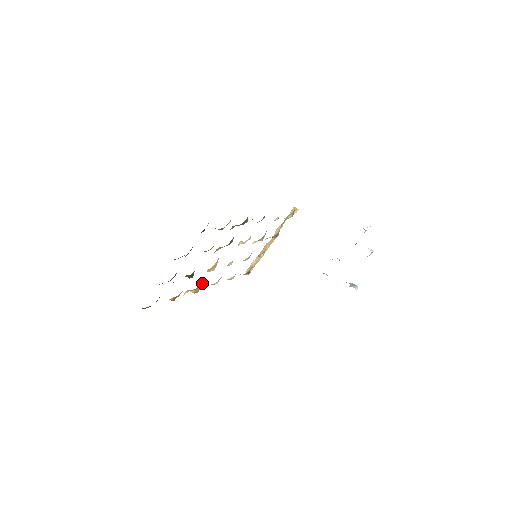
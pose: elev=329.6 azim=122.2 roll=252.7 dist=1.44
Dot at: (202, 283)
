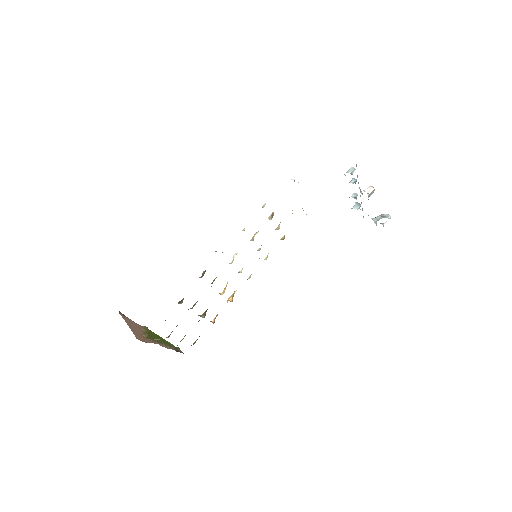
Dot at: occluded
